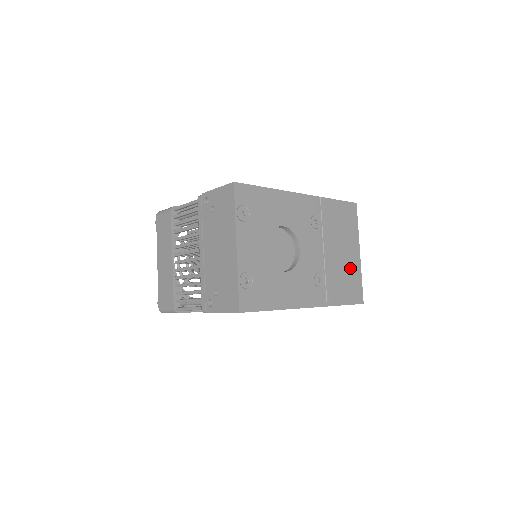
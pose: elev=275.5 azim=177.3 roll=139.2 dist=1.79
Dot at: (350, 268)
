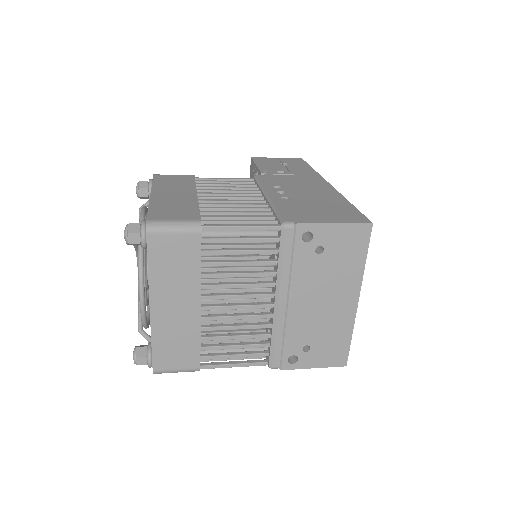
Dot at: occluded
